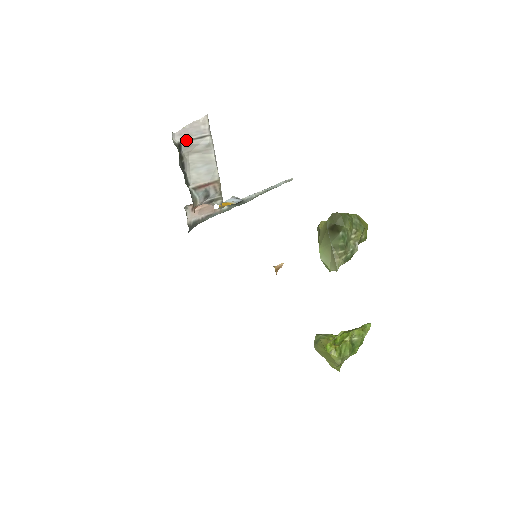
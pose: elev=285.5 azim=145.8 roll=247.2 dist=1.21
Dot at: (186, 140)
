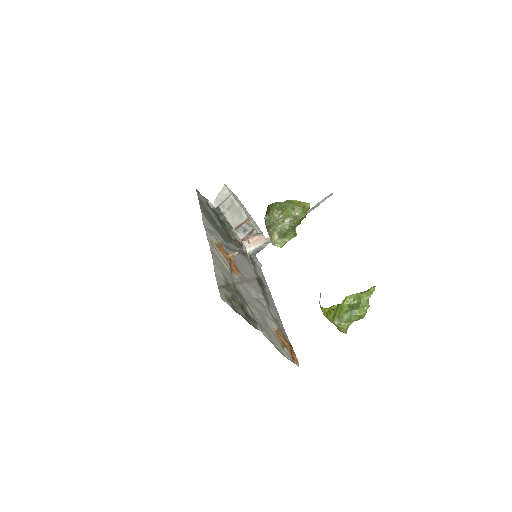
Dot at: (221, 204)
